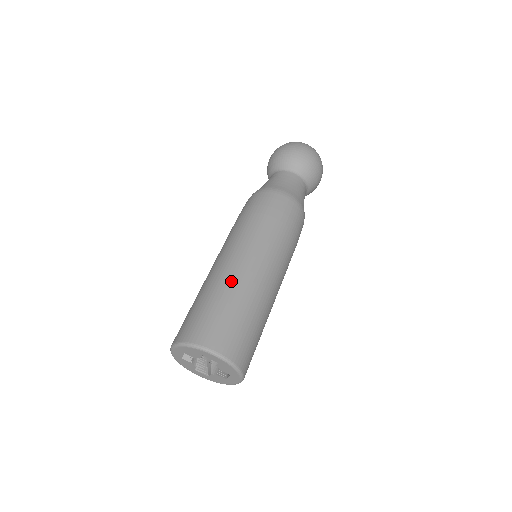
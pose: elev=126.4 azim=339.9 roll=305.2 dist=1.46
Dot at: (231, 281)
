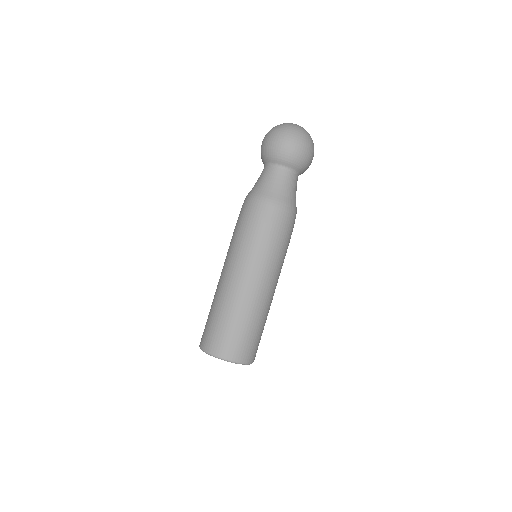
Dot at: (223, 297)
